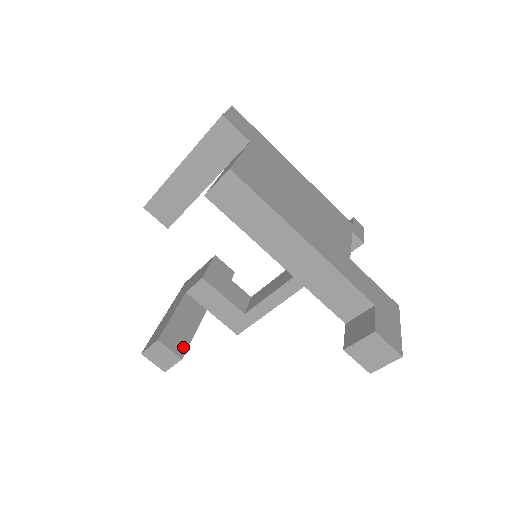
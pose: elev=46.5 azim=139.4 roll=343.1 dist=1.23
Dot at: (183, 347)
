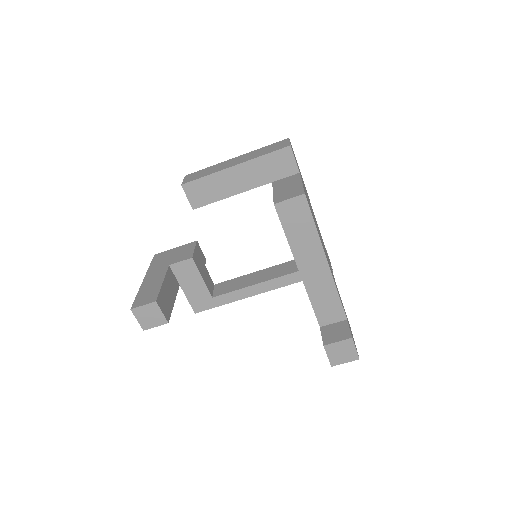
Dot at: (169, 313)
